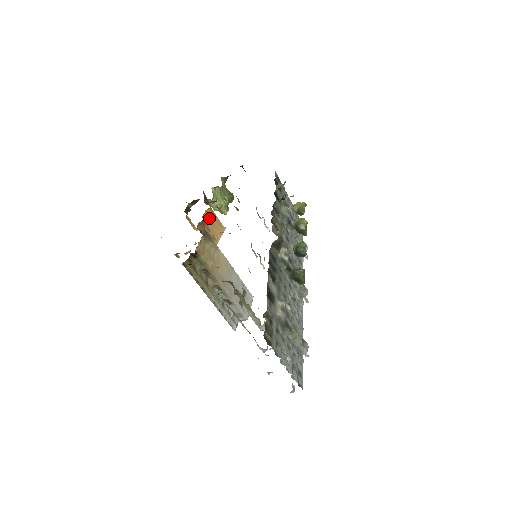
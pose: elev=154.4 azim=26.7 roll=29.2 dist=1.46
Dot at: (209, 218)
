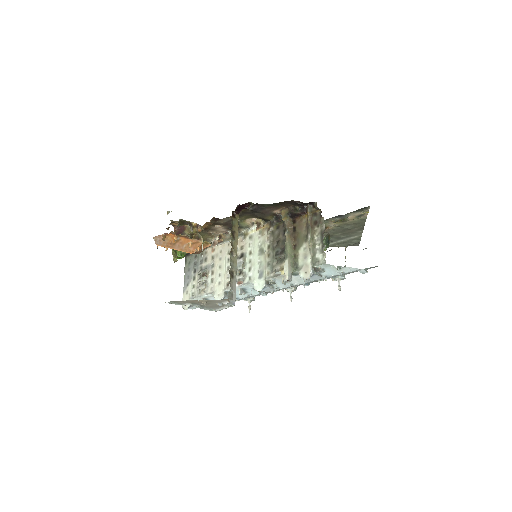
Dot at: occluded
